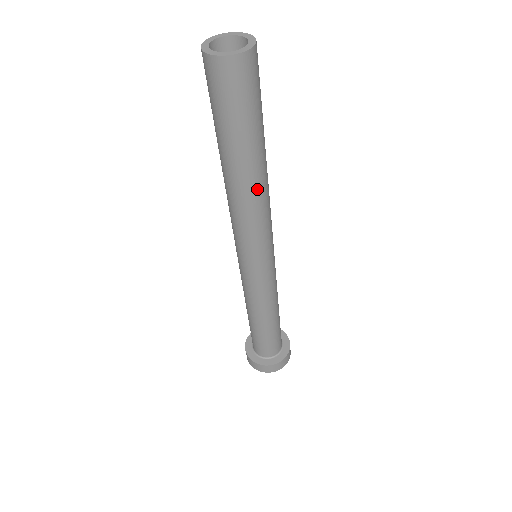
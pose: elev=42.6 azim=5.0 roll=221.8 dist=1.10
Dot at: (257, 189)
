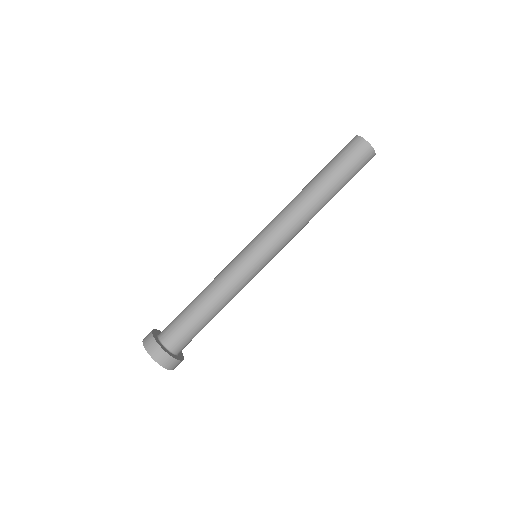
Dot at: occluded
